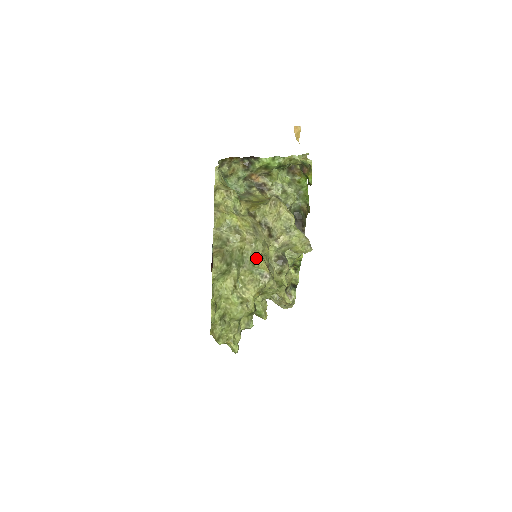
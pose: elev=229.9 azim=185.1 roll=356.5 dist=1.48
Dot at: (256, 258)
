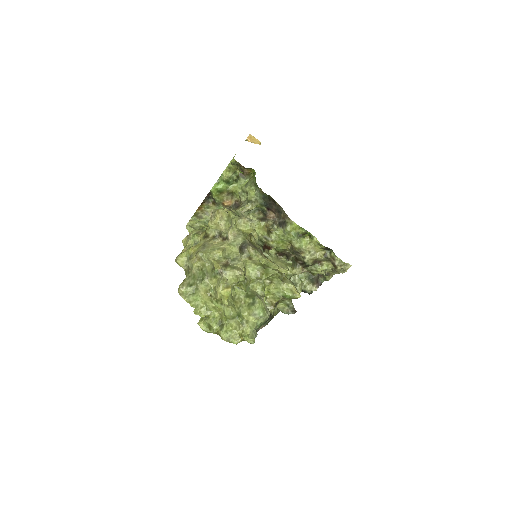
Dot at: (212, 265)
